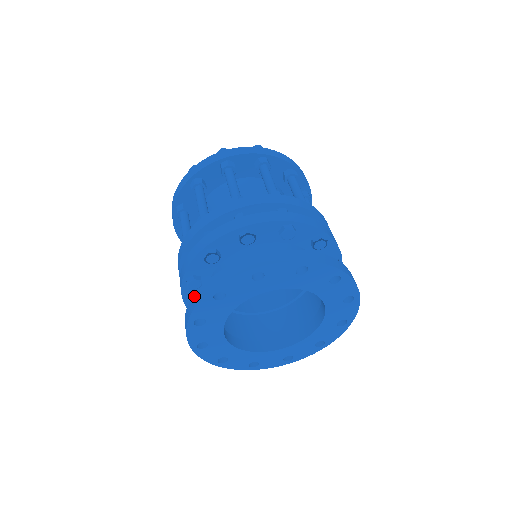
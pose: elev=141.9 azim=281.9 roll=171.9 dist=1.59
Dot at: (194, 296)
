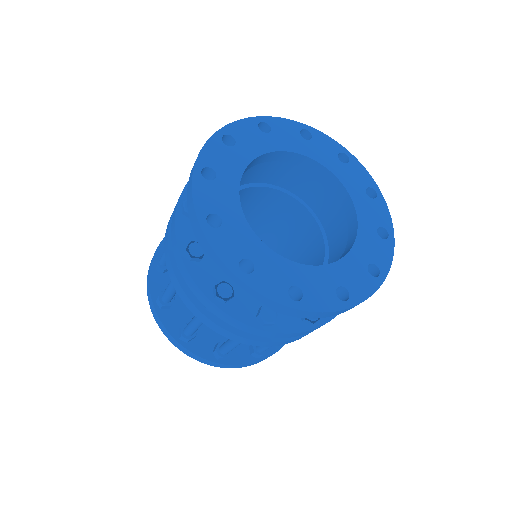
Dot at: occluded
